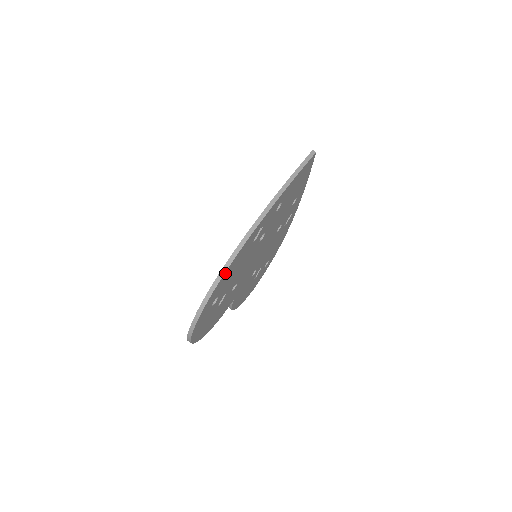
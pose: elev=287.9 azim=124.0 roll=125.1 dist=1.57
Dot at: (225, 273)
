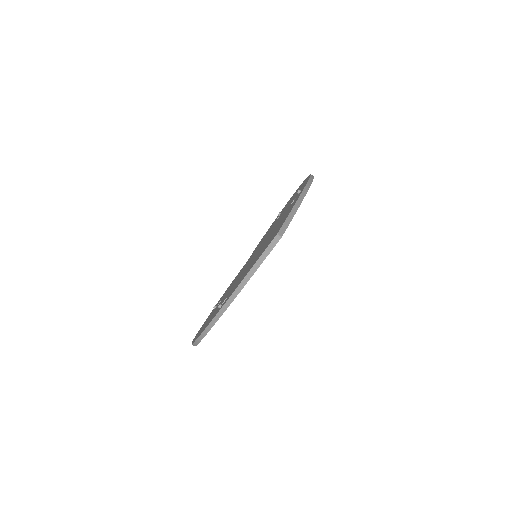
Dot at: occluded
